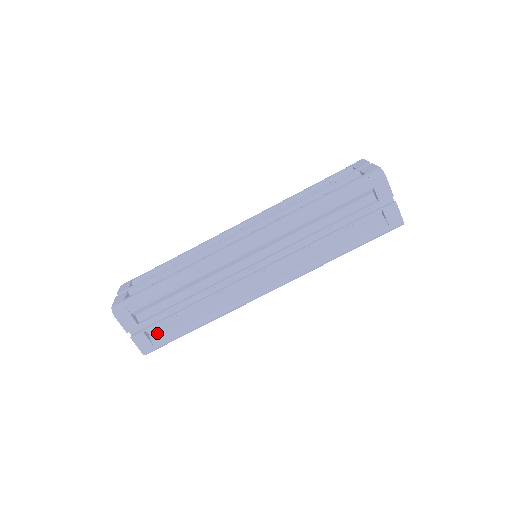
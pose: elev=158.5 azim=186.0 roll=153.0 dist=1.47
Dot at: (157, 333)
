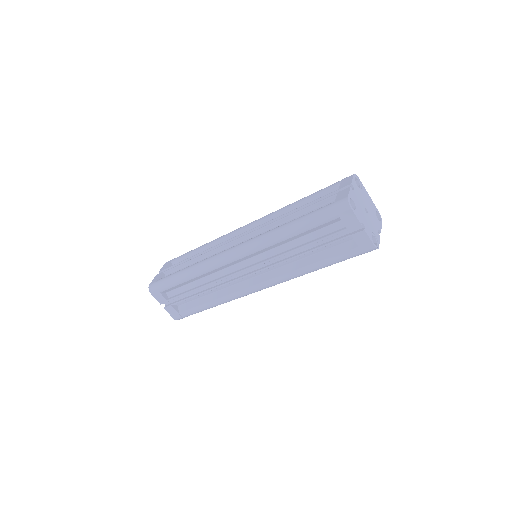
Dot at: (183, 307)
